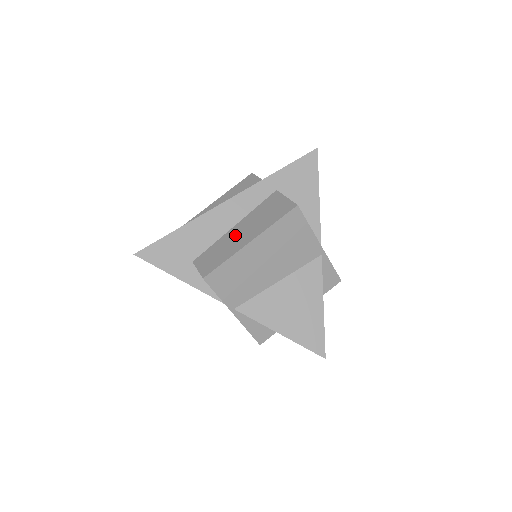
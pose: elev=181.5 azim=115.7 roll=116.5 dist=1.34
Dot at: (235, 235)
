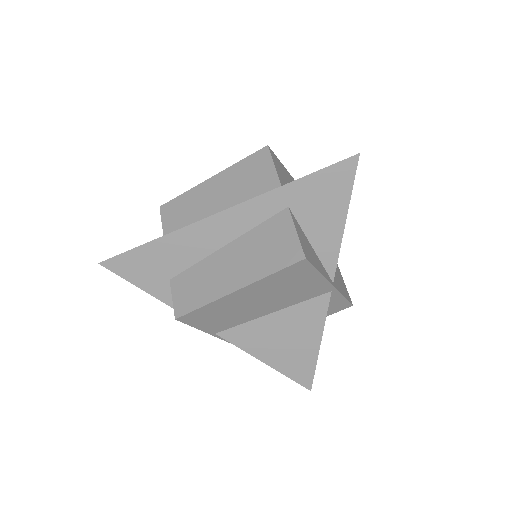
Dot at: (222, 265)
